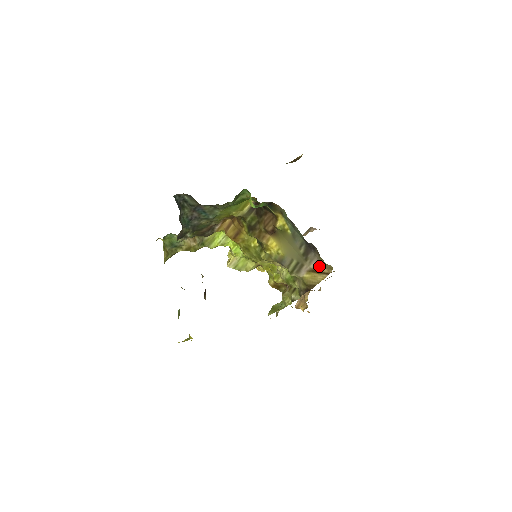
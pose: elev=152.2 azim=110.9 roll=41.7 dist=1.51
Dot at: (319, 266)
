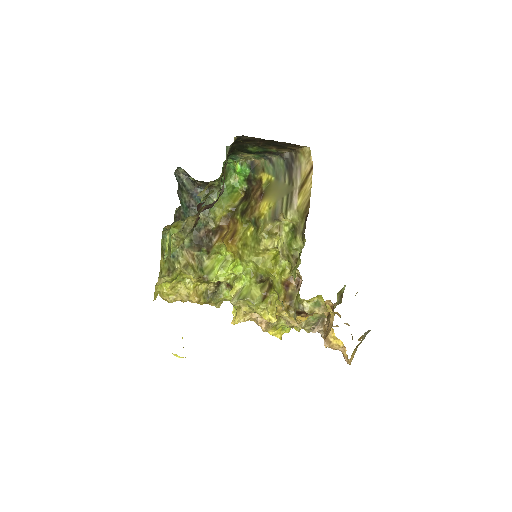
Dot at: (303, 172)
